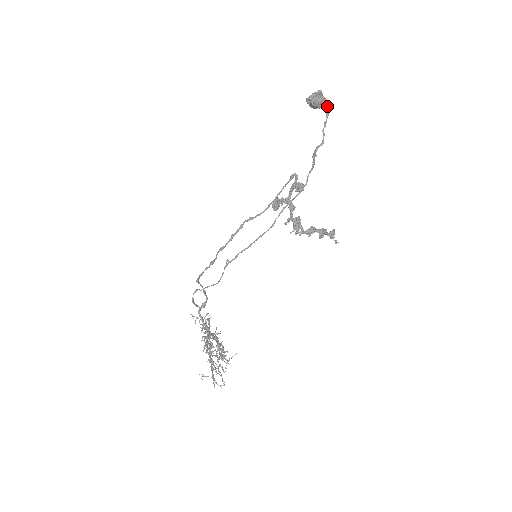
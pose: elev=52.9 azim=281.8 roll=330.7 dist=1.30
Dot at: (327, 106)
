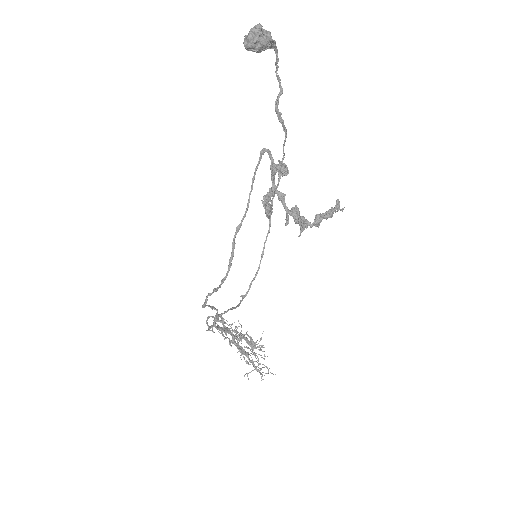
Dot at: (274, 42)
